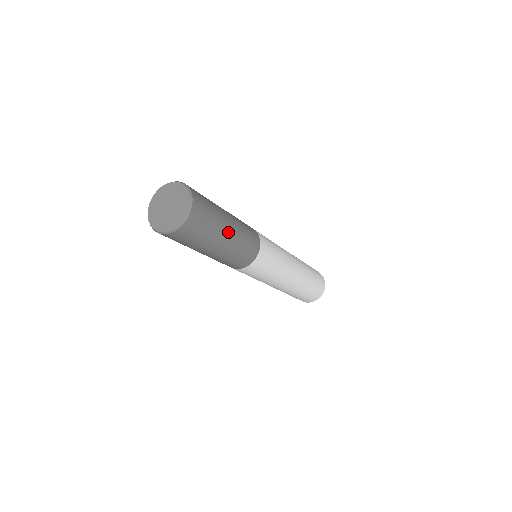
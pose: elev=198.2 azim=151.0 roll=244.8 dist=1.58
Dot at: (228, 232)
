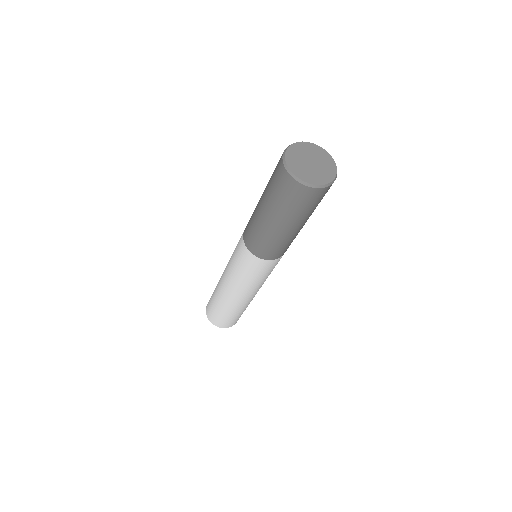
Dot at: occluded
